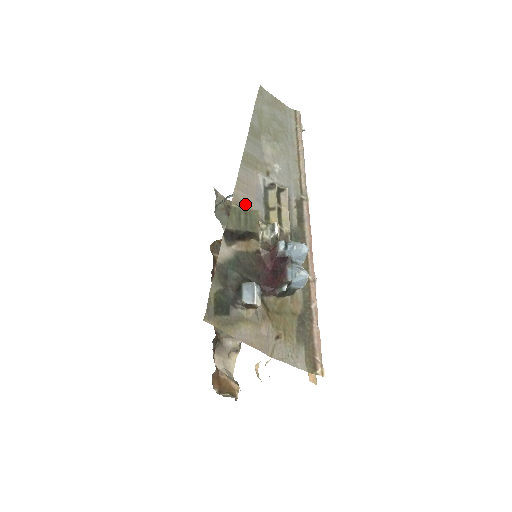
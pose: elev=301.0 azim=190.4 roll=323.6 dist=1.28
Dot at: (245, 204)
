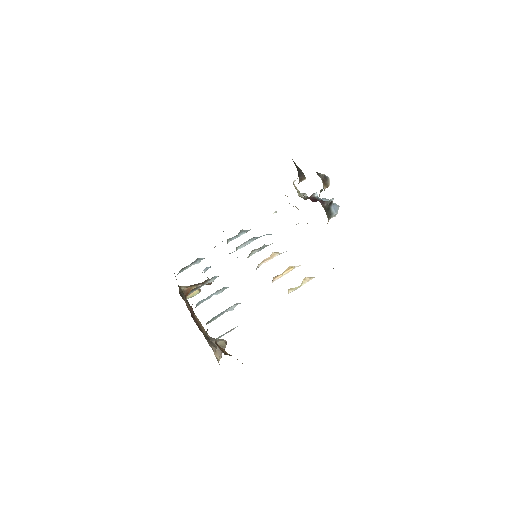
Dot at: occluded
